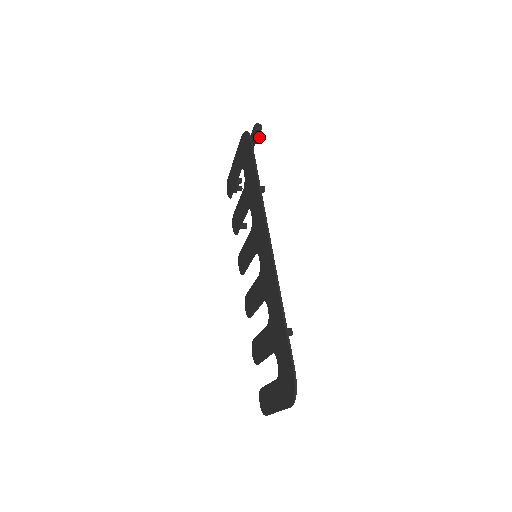
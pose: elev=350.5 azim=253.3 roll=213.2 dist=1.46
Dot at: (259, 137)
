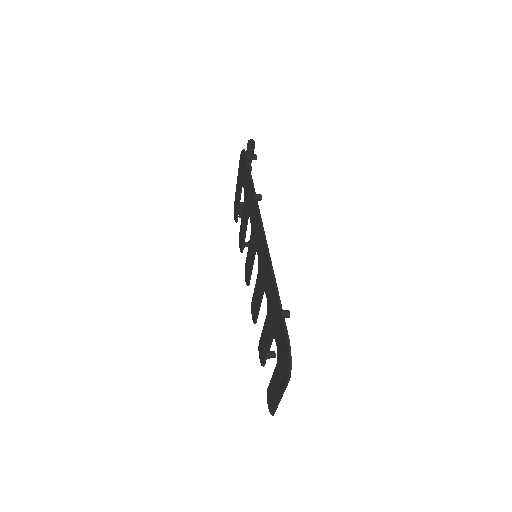
Dot at: (255, 154)
